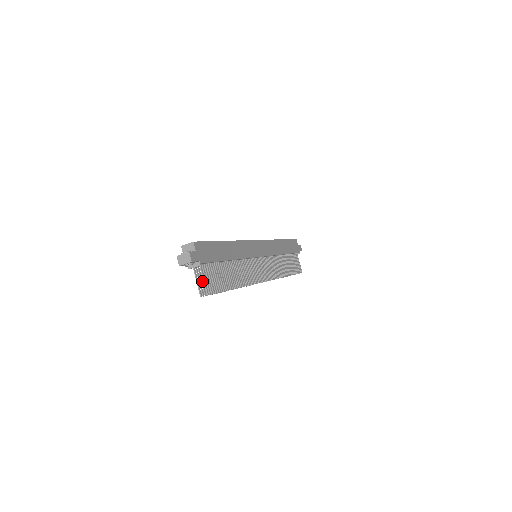
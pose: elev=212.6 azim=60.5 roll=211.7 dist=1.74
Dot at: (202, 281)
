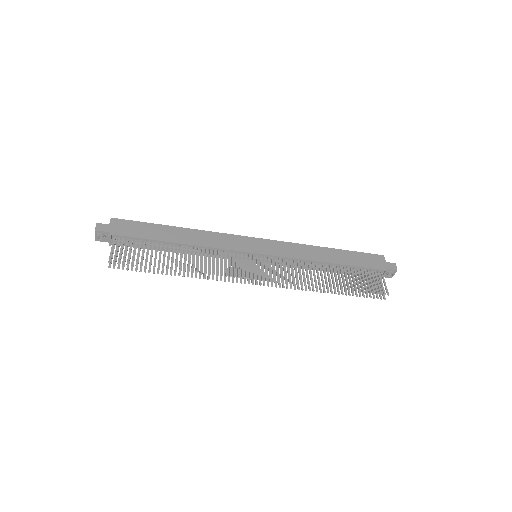
Dot at: (121, 256)
